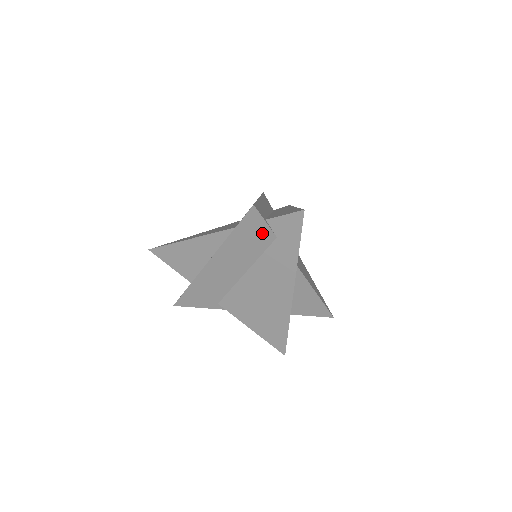
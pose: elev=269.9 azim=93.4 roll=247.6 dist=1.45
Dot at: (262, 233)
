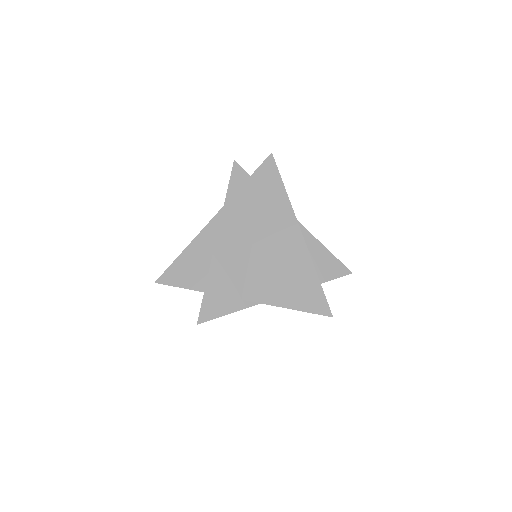
Dot at: (250, 187)
